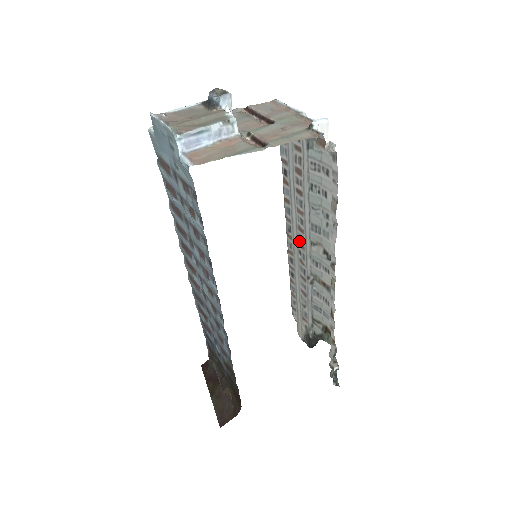
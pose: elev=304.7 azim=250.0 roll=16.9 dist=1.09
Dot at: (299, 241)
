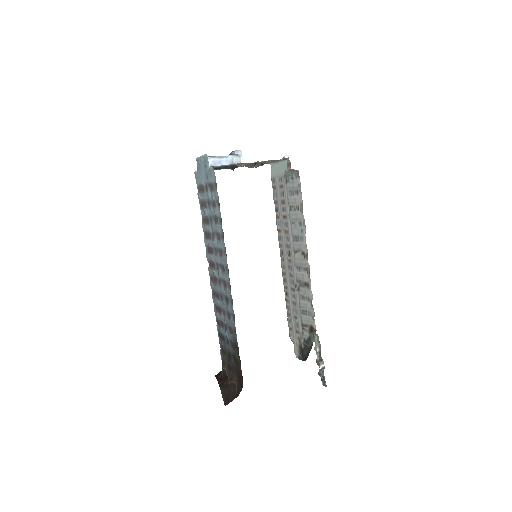
Dot at: (288, 257)
